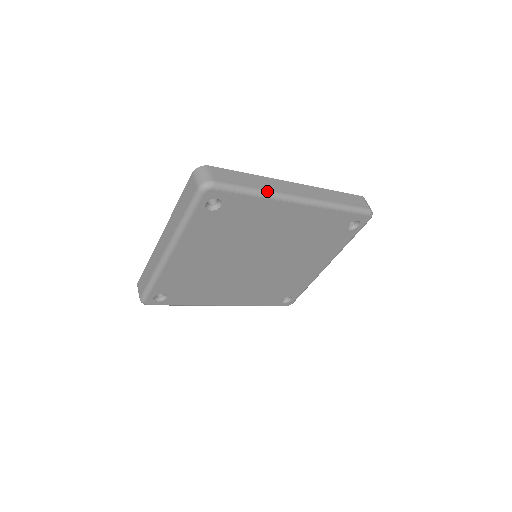
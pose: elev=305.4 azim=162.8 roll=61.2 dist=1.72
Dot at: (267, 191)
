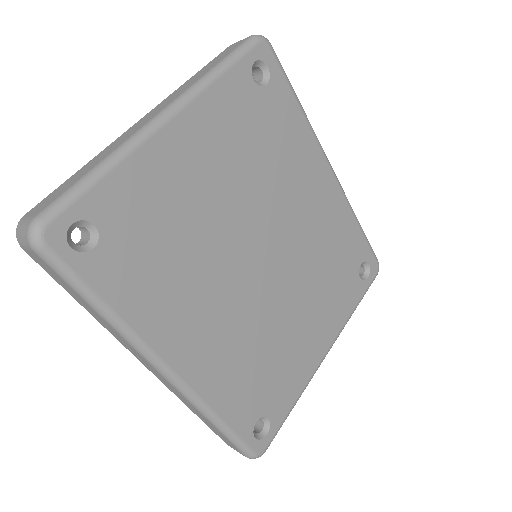
Dot at: occluded
